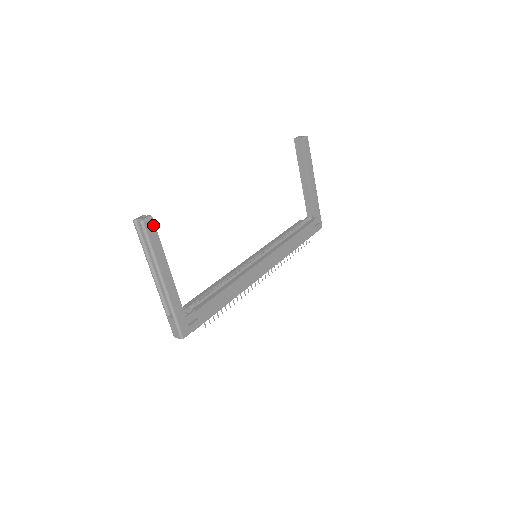
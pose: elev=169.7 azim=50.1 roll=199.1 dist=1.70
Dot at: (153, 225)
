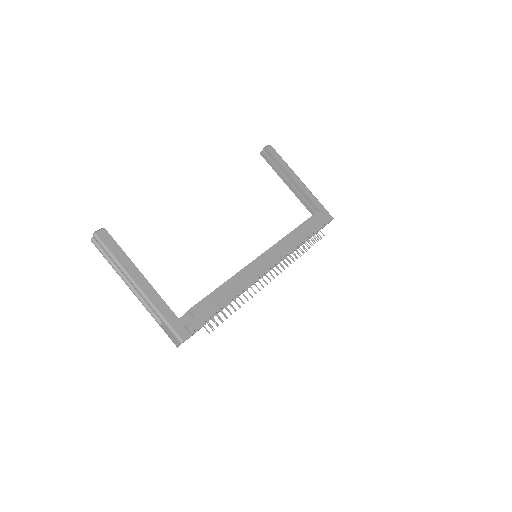
Dot at: (107, 235)
